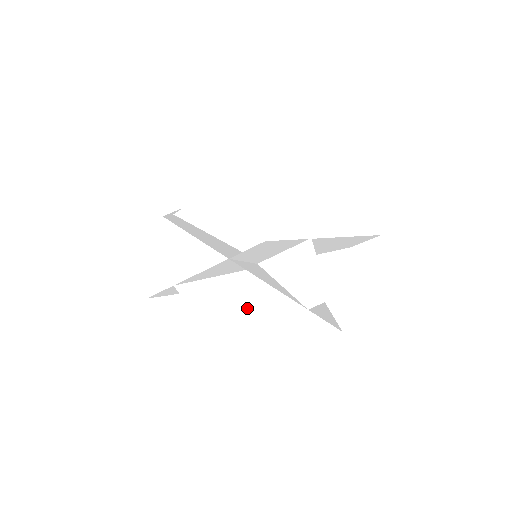
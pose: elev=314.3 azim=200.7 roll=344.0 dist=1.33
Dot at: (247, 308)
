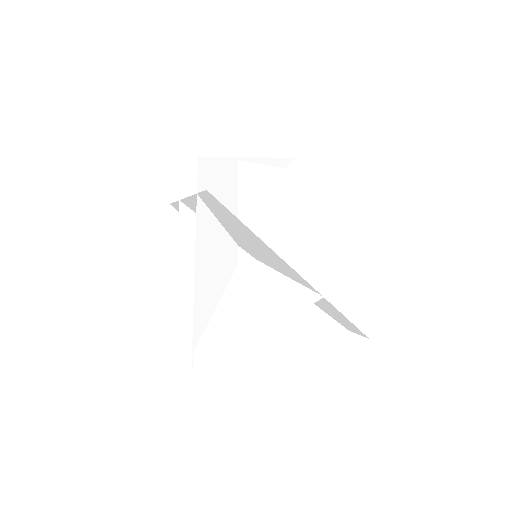
Dot at: (212, 280)
